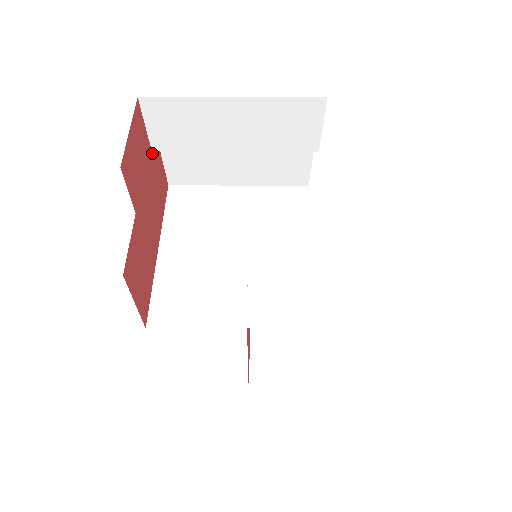
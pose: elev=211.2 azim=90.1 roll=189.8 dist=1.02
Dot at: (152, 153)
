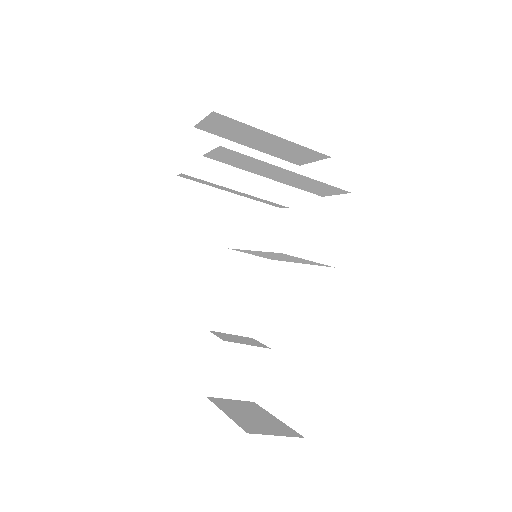
Dot at: occluded
